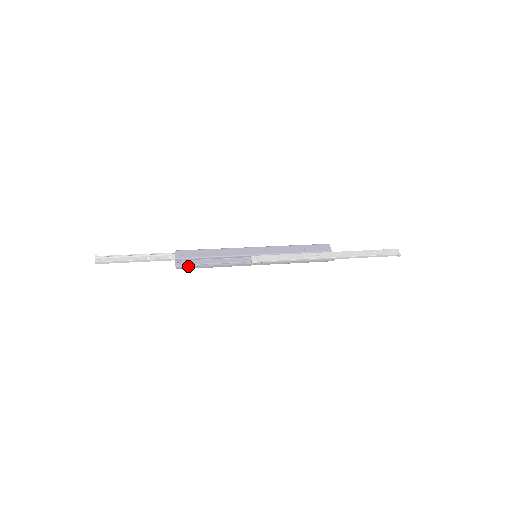
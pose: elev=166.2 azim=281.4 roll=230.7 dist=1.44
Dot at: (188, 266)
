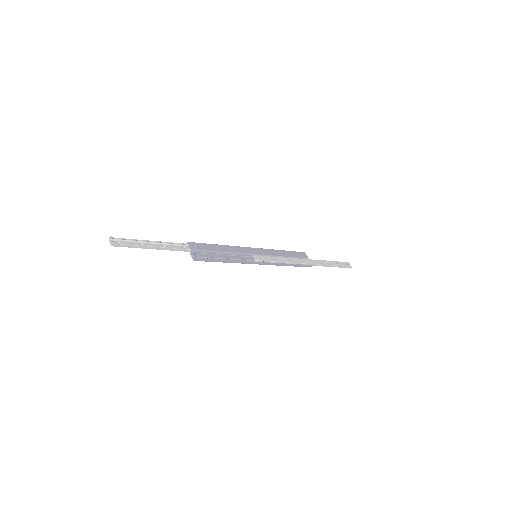
Dot at: (206, 258)
